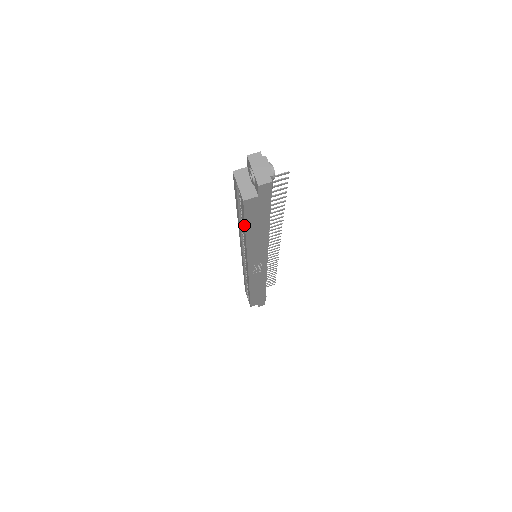
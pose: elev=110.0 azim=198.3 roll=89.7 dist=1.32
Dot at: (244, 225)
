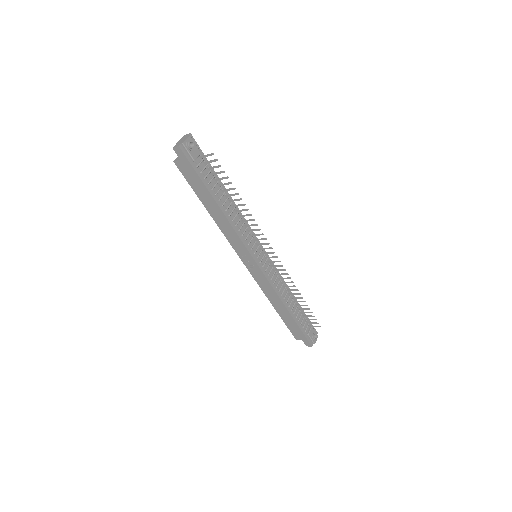
Dot at: (196, 193)
